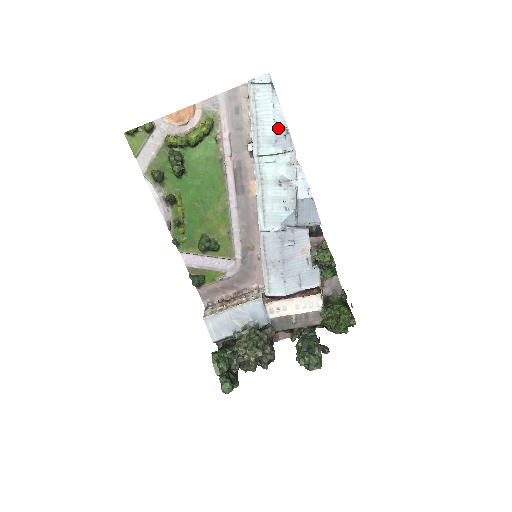
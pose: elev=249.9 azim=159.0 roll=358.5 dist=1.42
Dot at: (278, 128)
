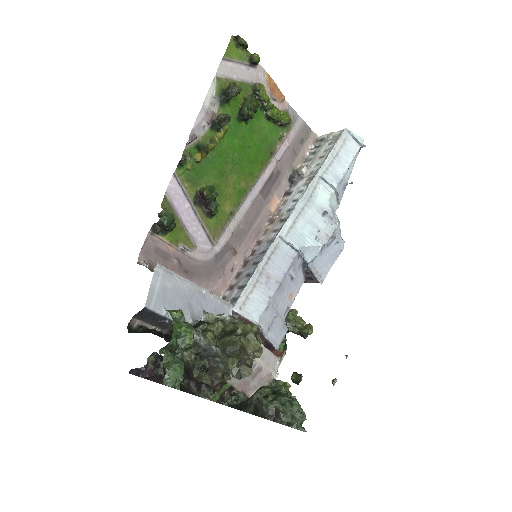
Dot at: (345, 176)
